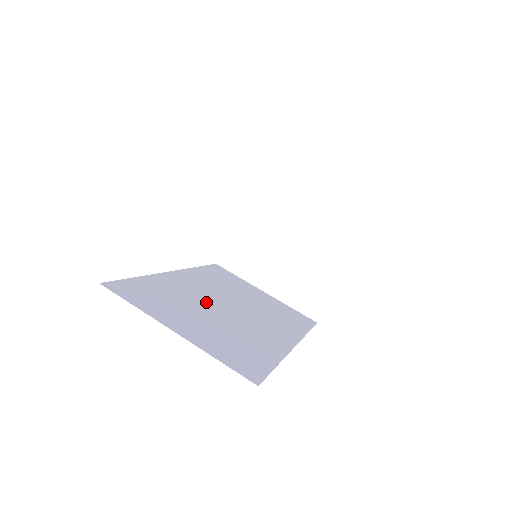
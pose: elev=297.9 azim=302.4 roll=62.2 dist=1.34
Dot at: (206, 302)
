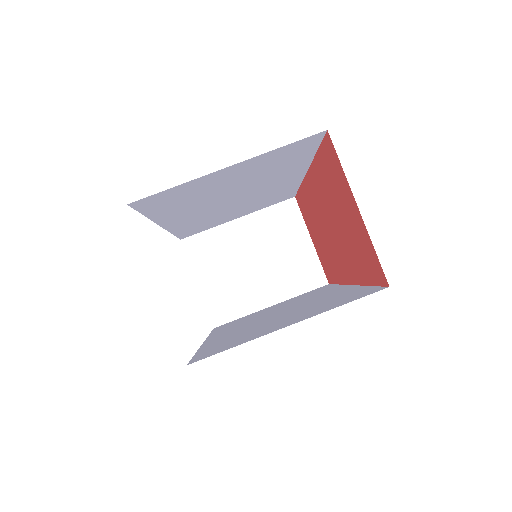
Dot at: (261, 322)
